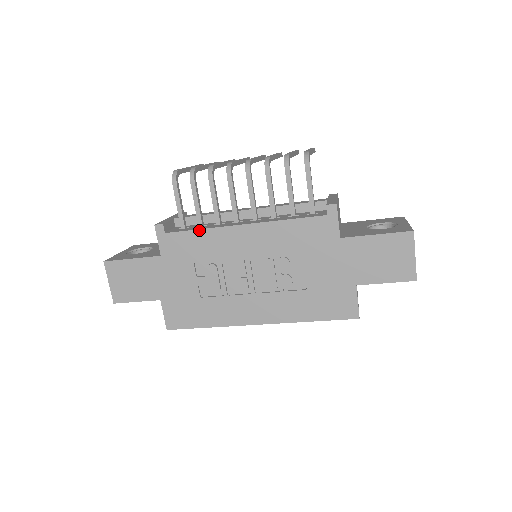
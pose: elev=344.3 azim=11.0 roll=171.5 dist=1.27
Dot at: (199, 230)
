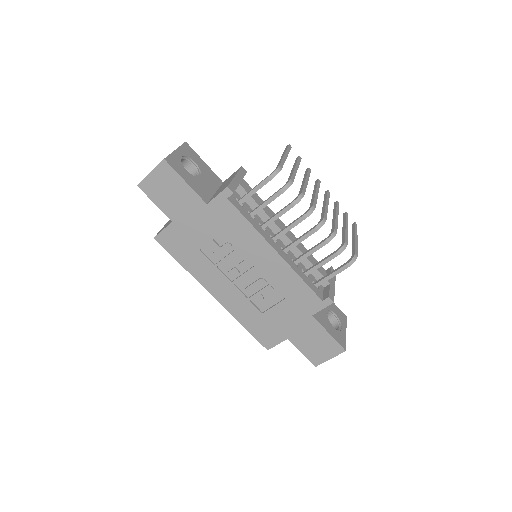
Dot at: (249, 223)
